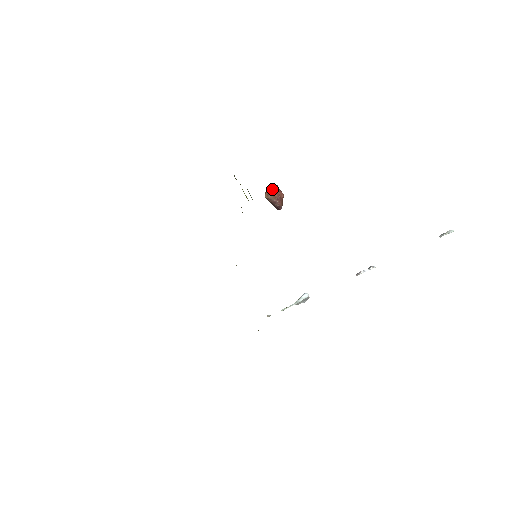
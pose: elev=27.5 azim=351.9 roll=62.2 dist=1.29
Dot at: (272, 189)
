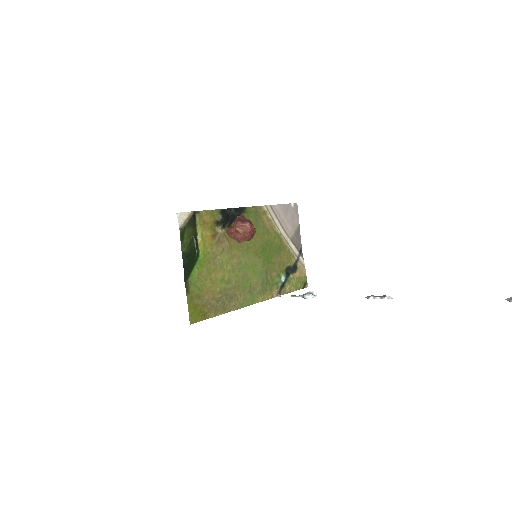
Dot at: (233, 226)
